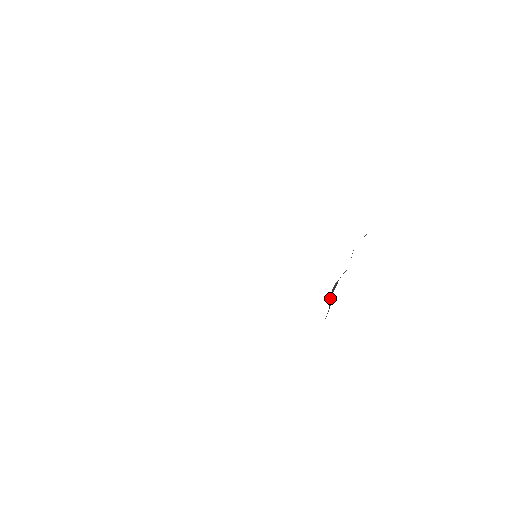
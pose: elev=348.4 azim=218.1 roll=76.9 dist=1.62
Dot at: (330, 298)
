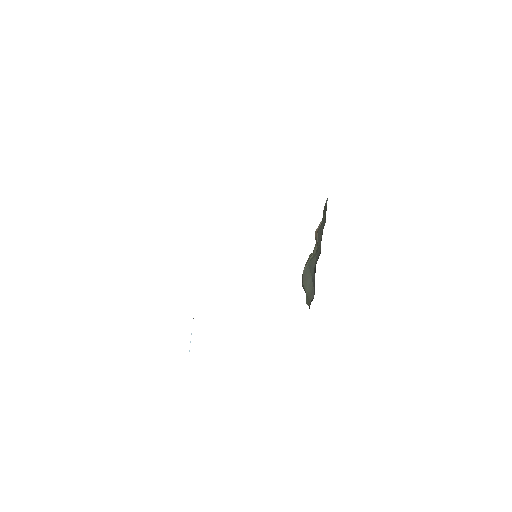
Dot at: (304, 283)
